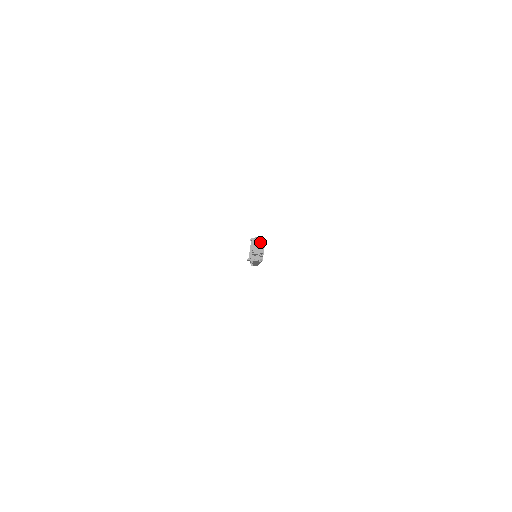
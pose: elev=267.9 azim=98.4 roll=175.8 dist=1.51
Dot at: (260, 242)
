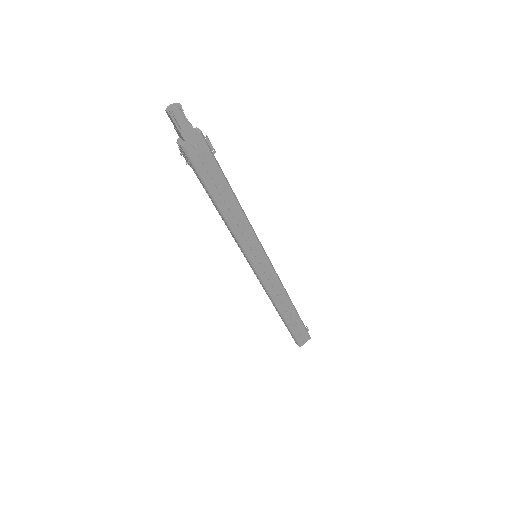
Dot at: (179, 103)
